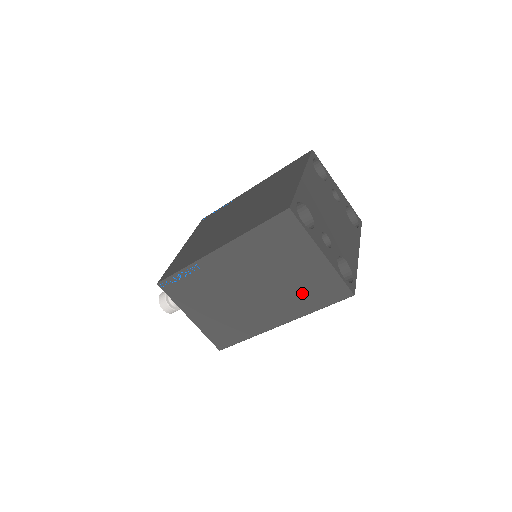
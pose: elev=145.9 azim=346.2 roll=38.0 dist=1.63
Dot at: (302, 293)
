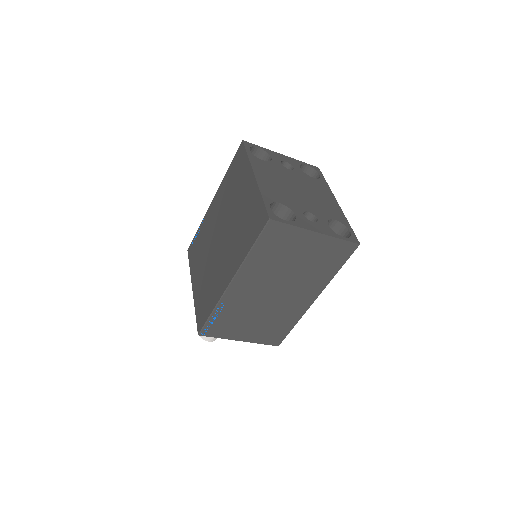
Dot at: (318, 269)
